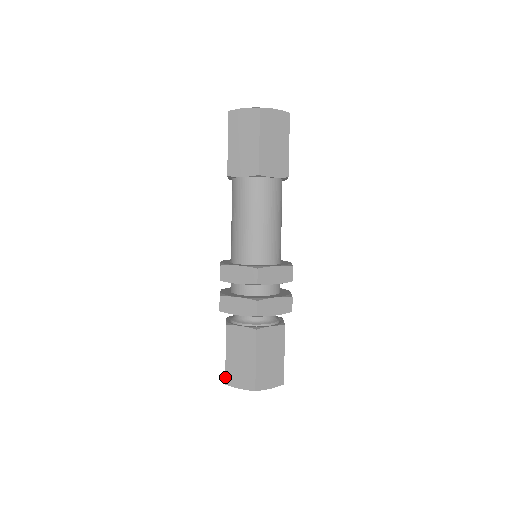
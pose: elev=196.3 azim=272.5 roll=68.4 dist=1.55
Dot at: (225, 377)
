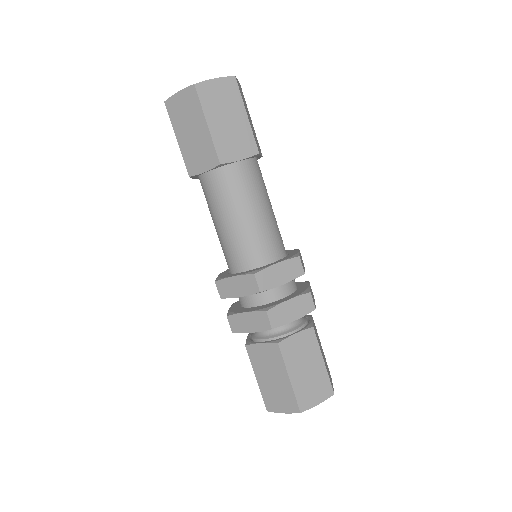
Dot at: (264, 403)
